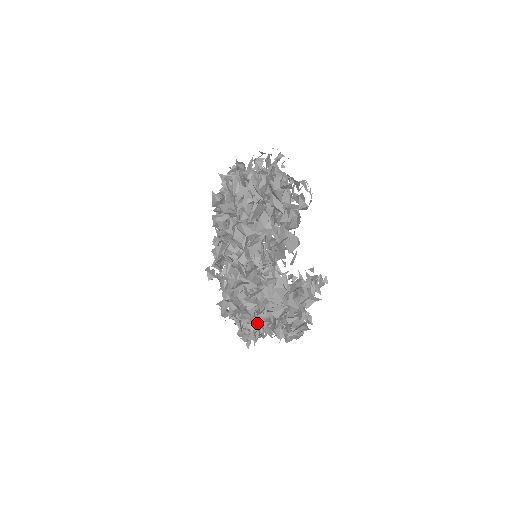
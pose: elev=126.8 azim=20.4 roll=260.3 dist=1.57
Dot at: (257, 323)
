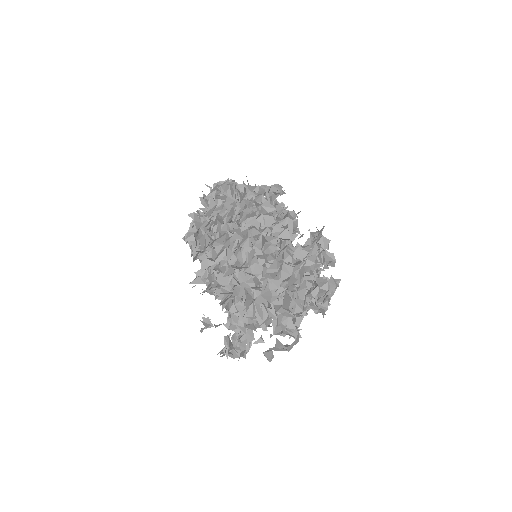
Dot at: (308, 284)
